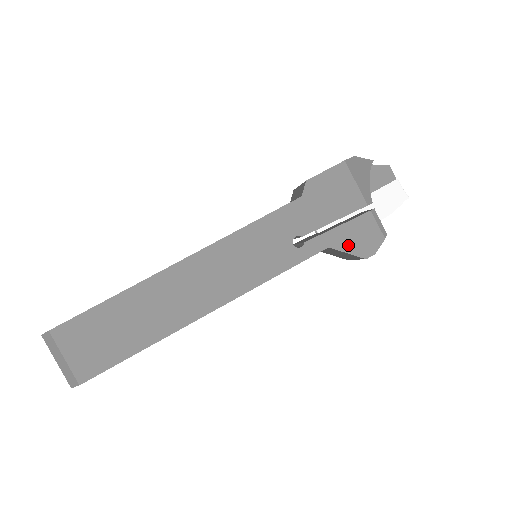
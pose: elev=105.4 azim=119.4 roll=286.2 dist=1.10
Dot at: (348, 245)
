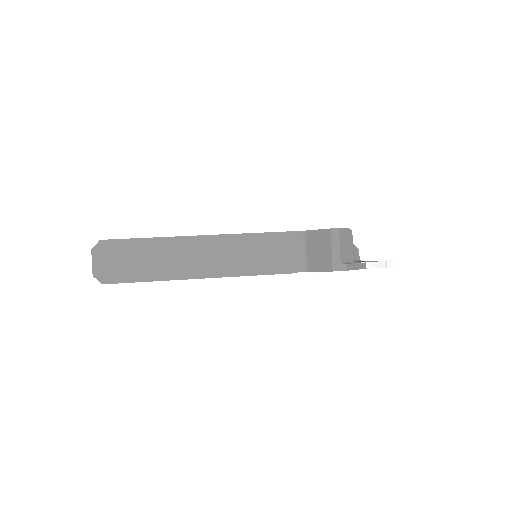
Dot at: occluded
